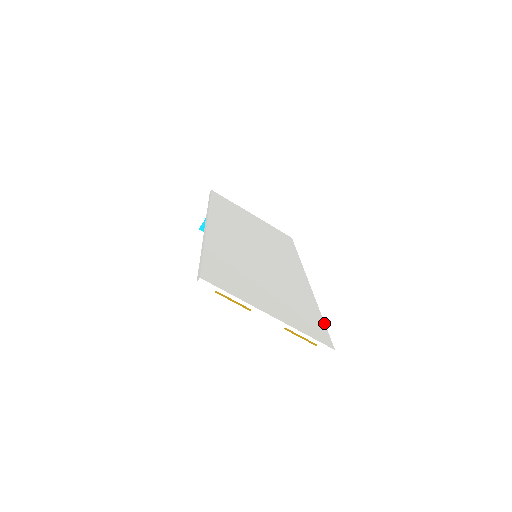
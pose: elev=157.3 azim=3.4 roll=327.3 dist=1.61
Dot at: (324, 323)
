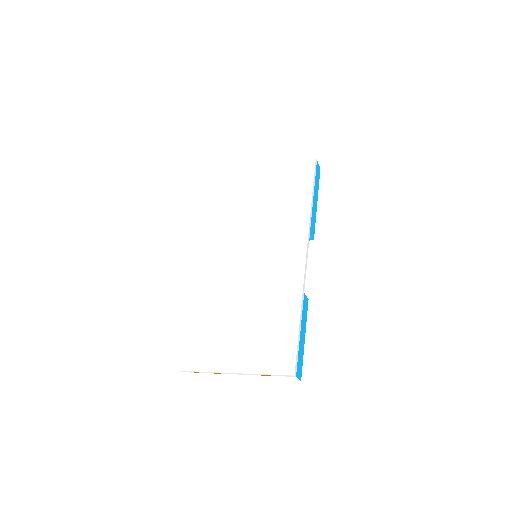
Dot at: (297, 333)
